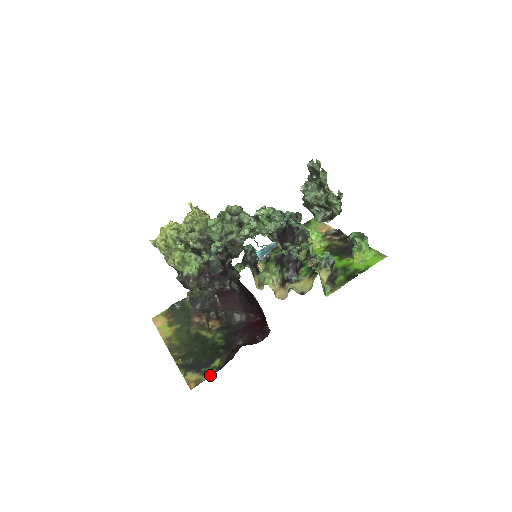
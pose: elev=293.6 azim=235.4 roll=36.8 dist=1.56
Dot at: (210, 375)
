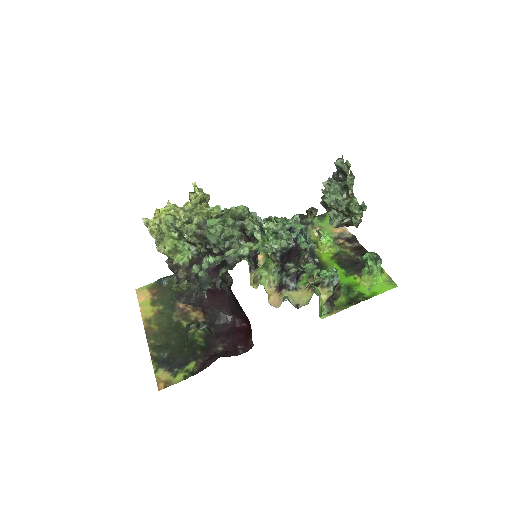
Dot at: (181, 379)
